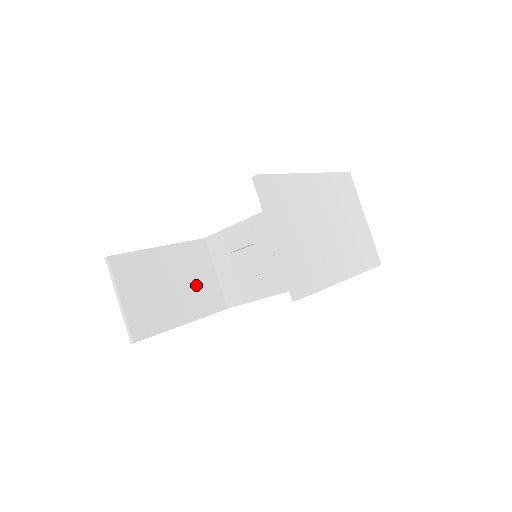
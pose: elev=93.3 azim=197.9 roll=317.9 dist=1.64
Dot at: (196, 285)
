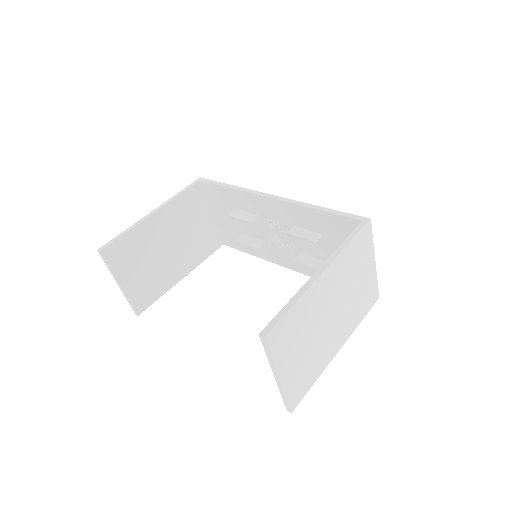
Dot at: (192, 236)
